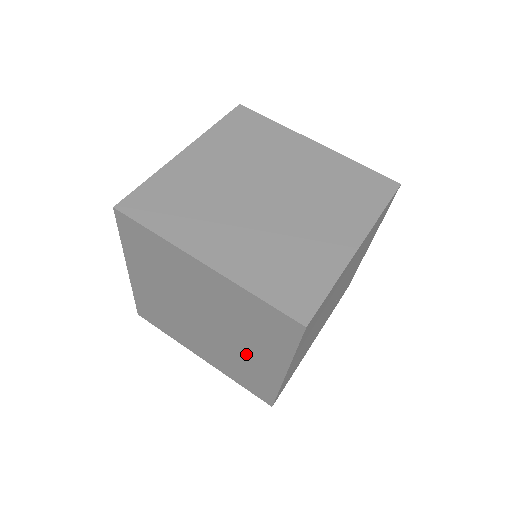
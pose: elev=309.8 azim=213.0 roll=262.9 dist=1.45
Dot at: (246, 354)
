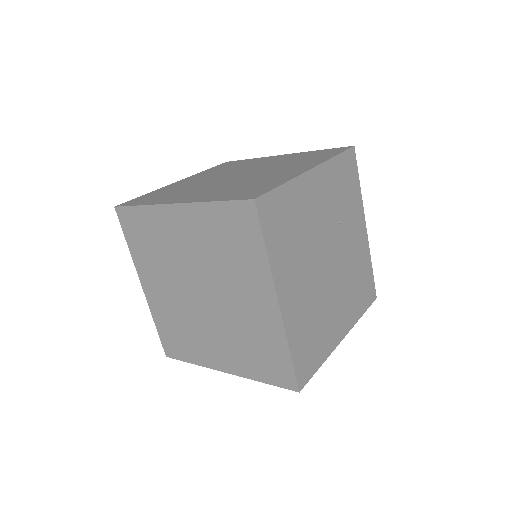
Dot at: occluded
